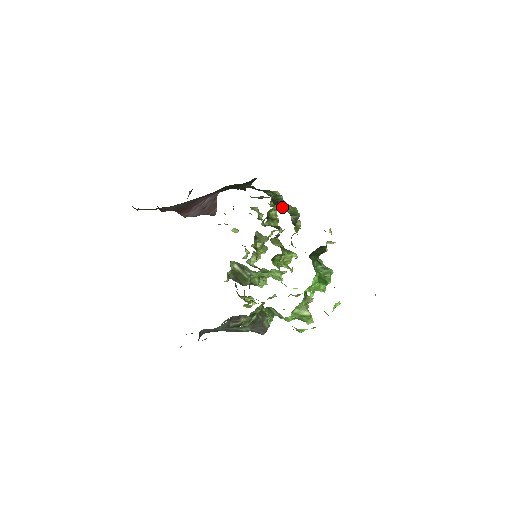
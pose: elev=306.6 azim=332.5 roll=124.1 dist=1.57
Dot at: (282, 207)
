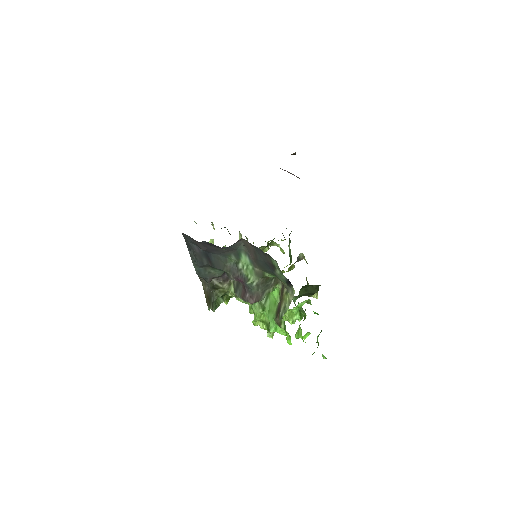
Dot at: occluded
